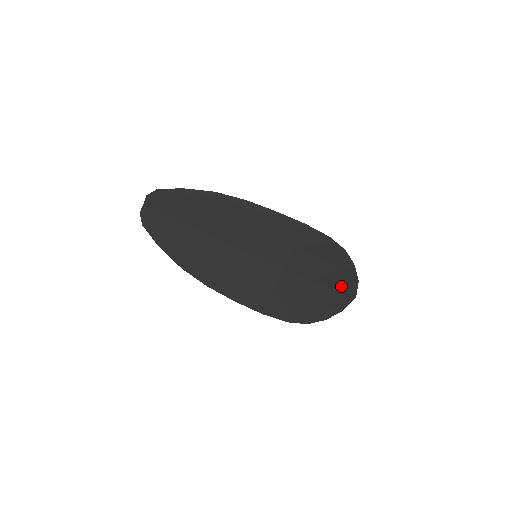
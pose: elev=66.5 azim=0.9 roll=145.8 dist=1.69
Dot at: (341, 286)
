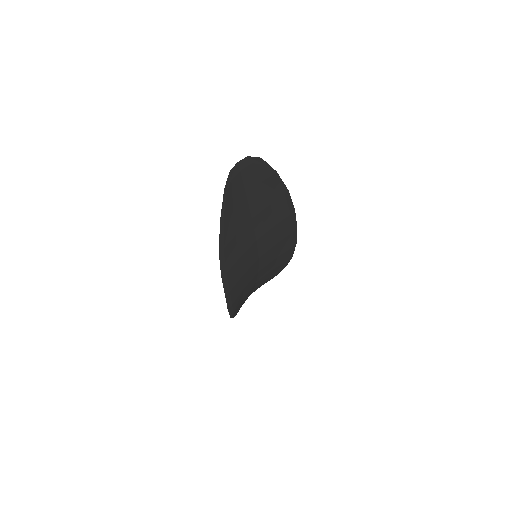
Dot at: (256, 288)
